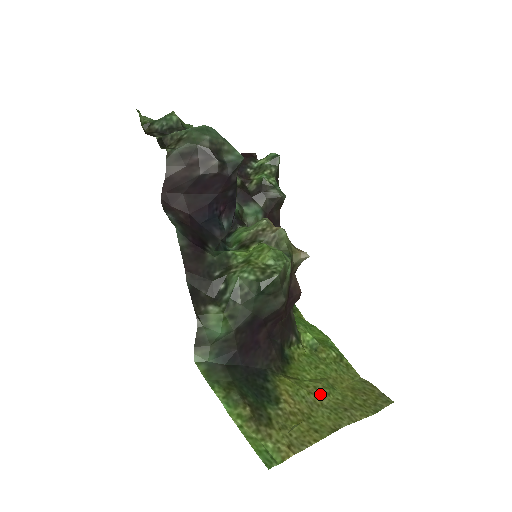
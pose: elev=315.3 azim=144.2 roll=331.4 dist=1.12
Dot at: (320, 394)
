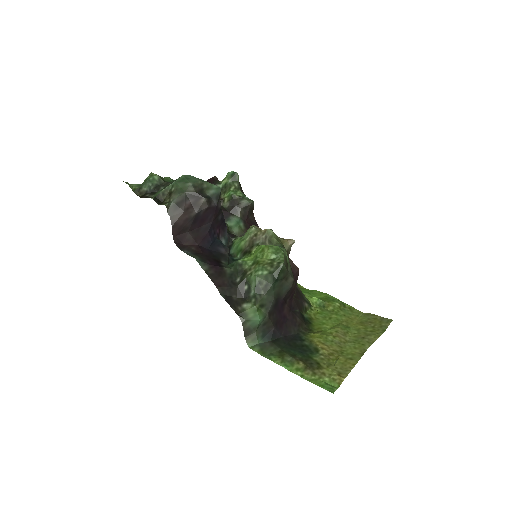
Dot at: (342, 335)
